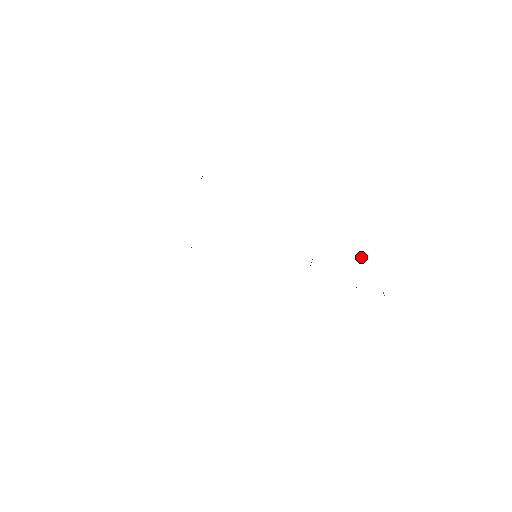
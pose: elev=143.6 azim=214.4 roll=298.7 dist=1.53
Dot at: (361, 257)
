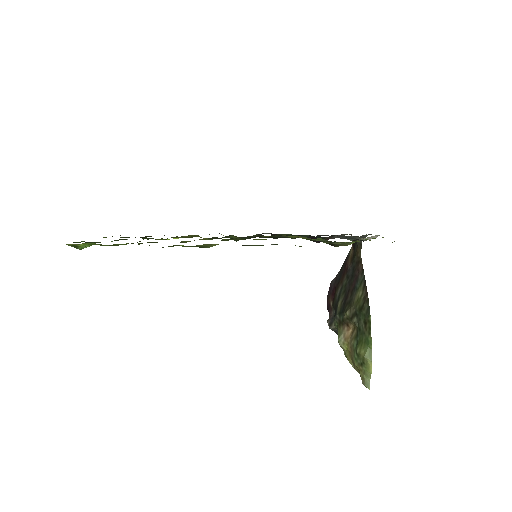
Dot at: (329, 322)
